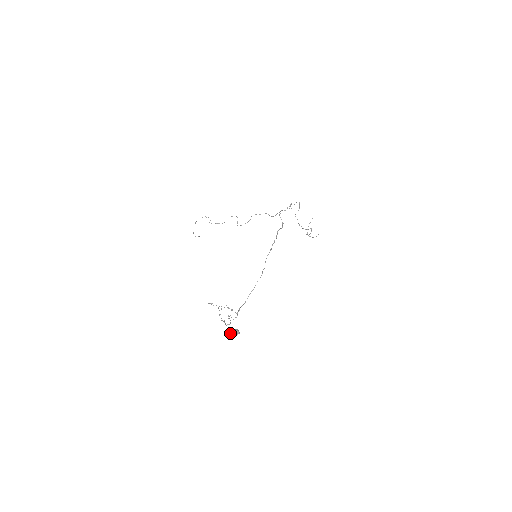
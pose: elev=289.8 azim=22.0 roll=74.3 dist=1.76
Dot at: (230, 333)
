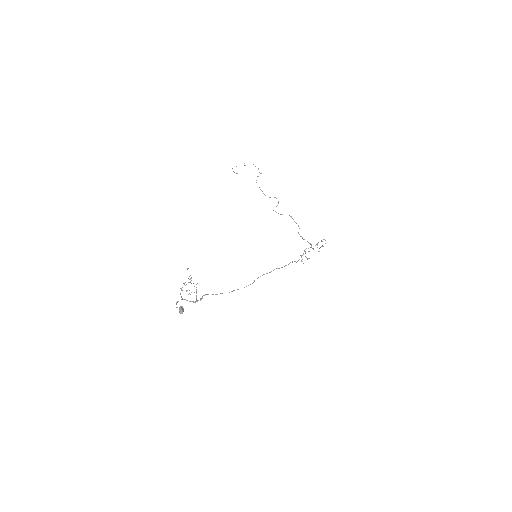
Dot at: occluded
